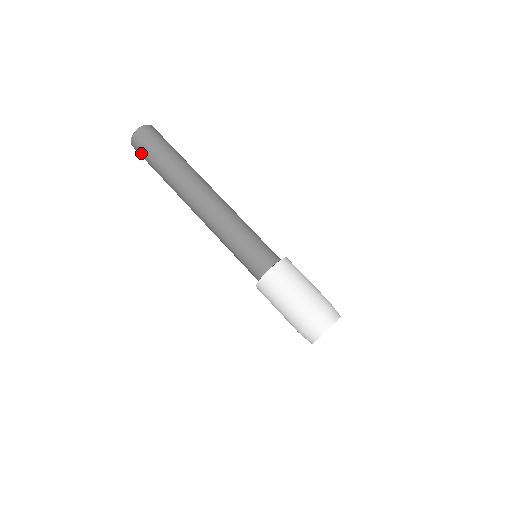
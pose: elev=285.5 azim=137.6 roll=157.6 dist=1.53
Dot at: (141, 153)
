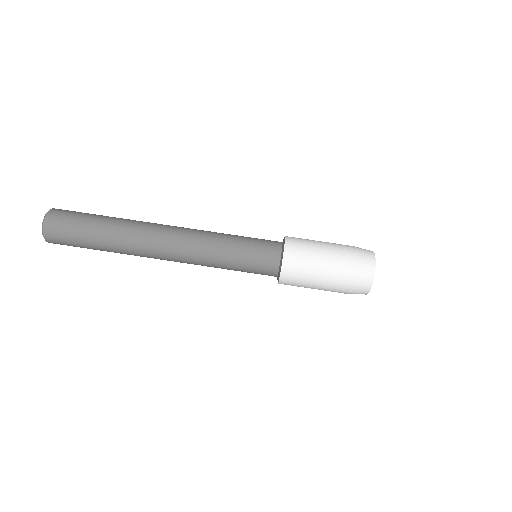
Dot at: occluded
